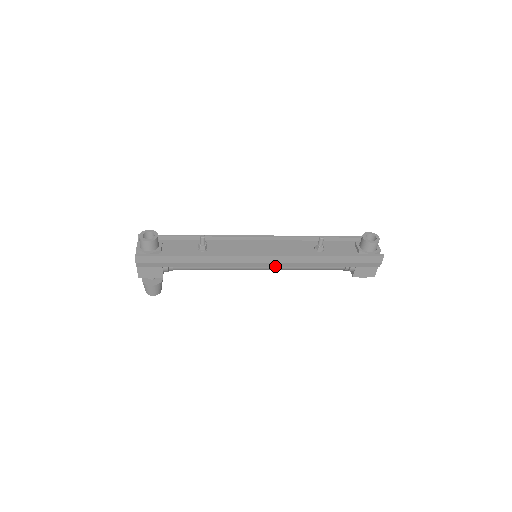
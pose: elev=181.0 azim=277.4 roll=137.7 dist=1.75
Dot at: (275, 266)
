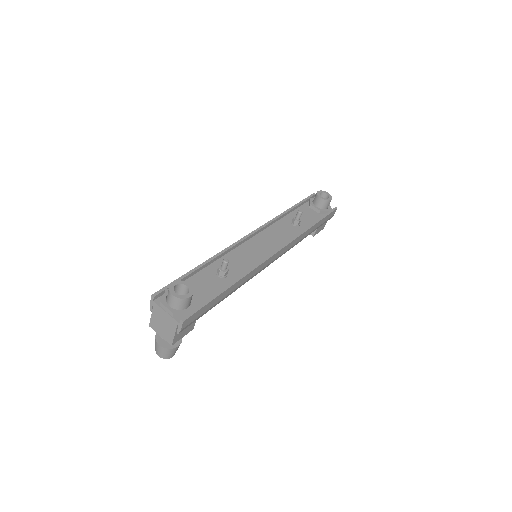
Dot at: (278, 257)
